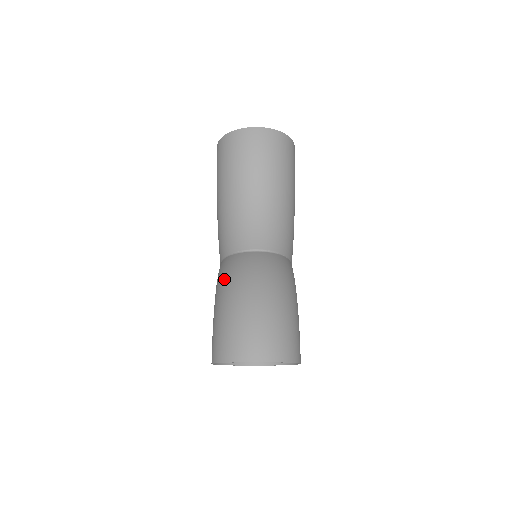
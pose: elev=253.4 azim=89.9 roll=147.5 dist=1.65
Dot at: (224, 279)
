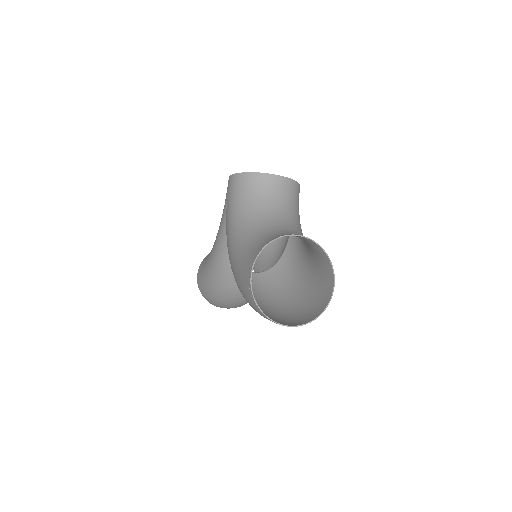
Dot at: (220, 278)
